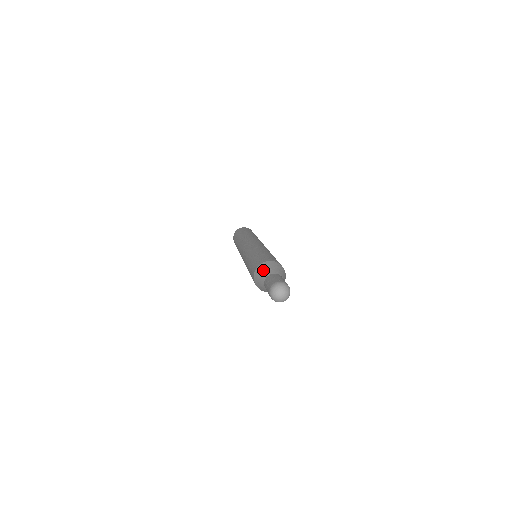
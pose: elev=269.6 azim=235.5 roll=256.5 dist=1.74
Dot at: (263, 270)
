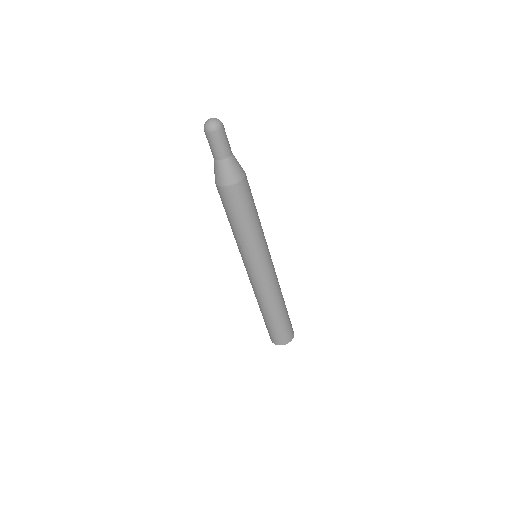
Dot at: (214, 169)
